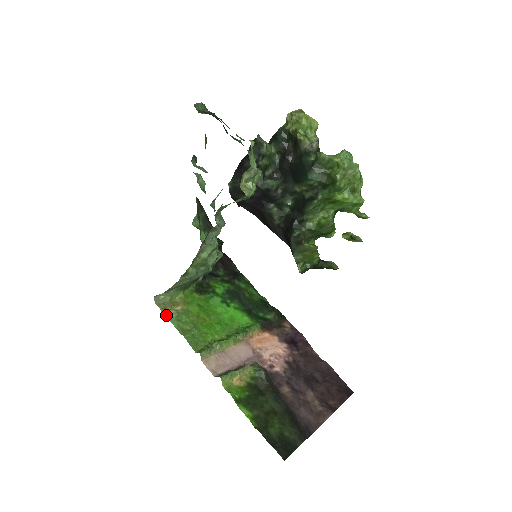
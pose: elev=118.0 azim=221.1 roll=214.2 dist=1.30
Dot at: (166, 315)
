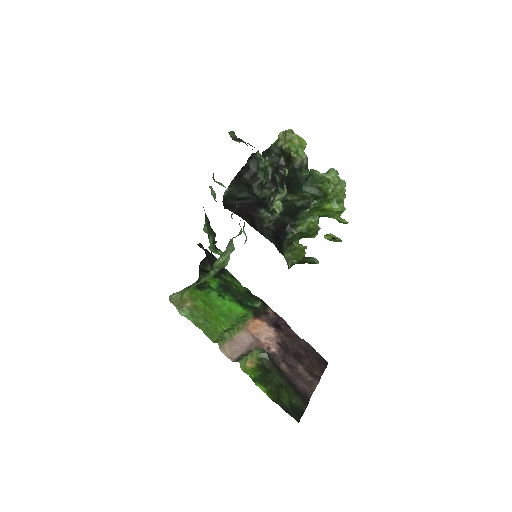
Dot at: (181, 312)
